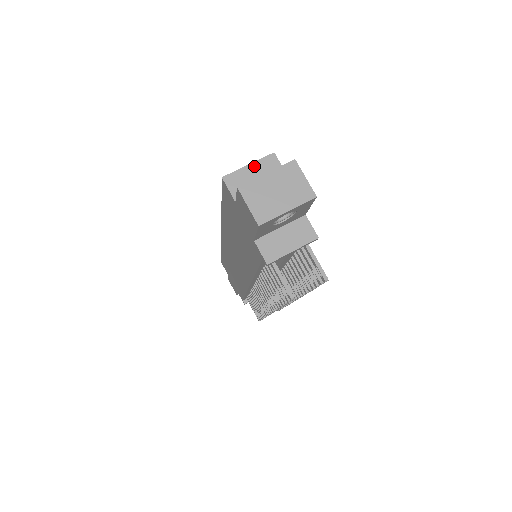
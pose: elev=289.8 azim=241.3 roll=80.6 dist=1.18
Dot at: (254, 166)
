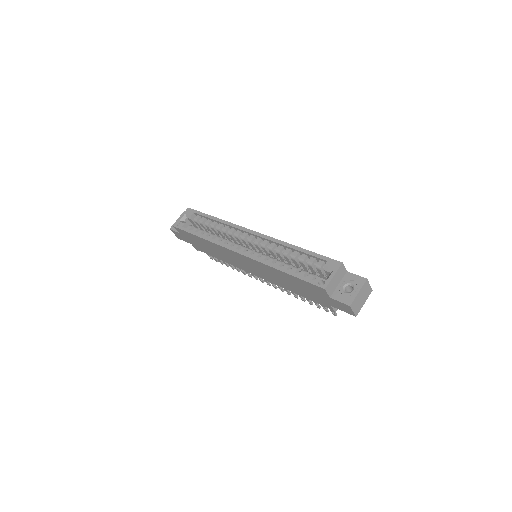
Dot at: (336, 275)
